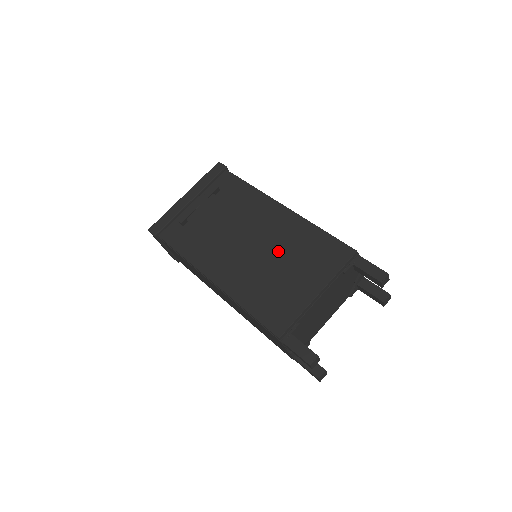
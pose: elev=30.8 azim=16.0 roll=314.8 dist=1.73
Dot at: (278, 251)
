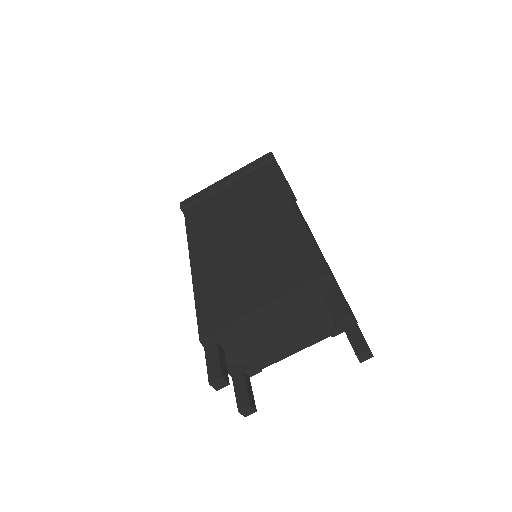
Dot at: (259, 251)
